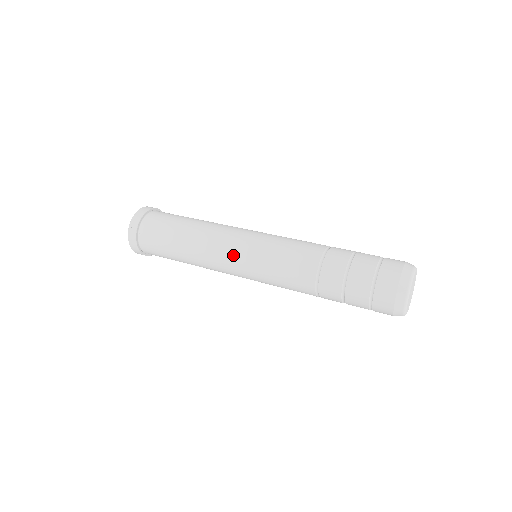
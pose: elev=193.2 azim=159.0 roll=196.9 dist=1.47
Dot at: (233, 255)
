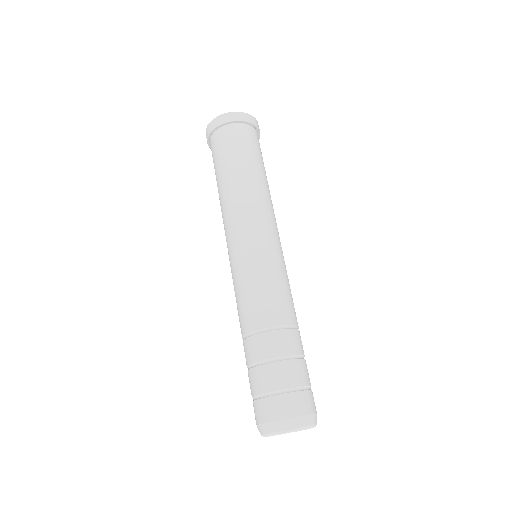
Dot at: (227, 247)
